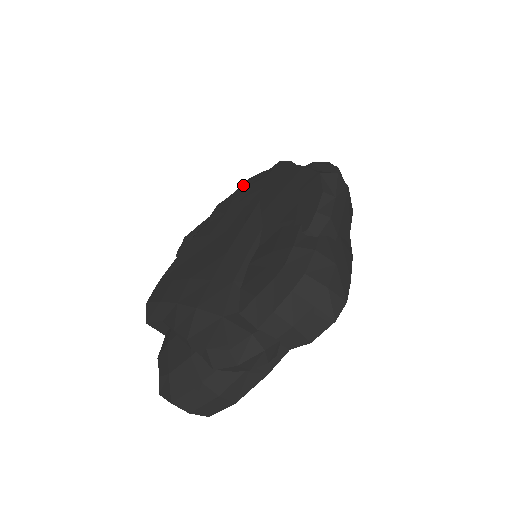
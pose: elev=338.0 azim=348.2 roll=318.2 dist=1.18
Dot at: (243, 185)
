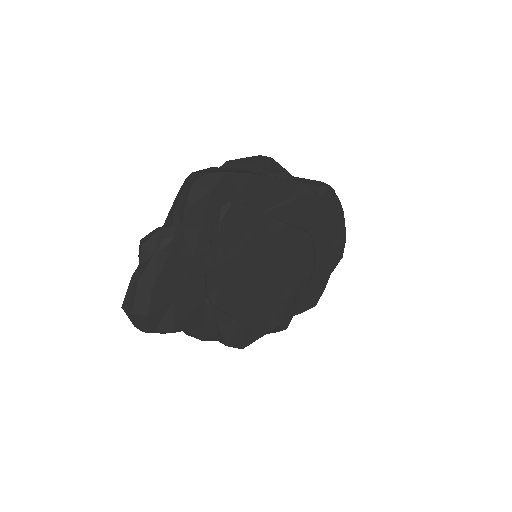
Dot at: occluded
